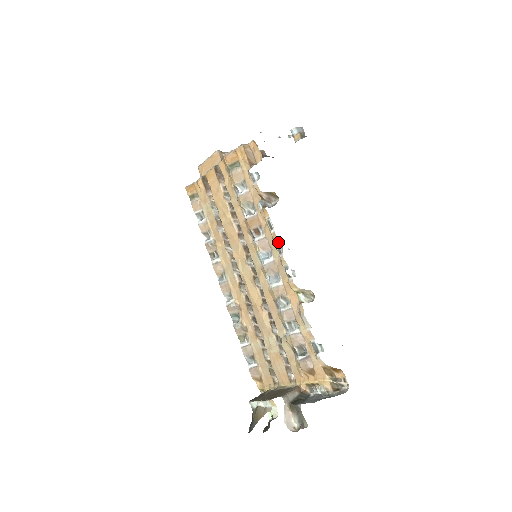
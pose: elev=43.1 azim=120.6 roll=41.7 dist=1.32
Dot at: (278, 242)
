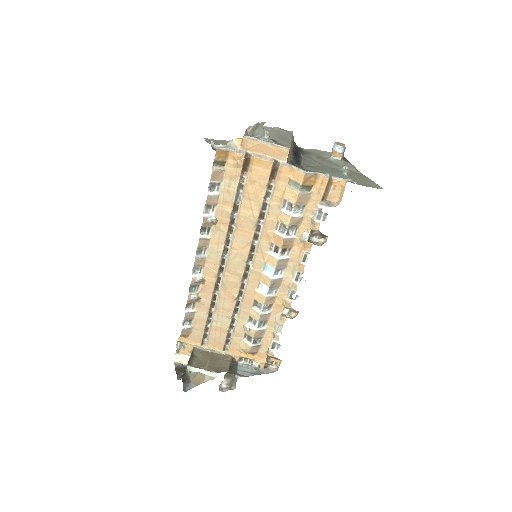
Dot at: (302, 273)
